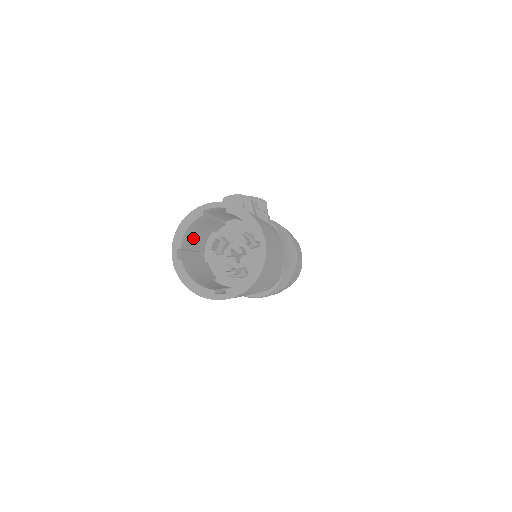
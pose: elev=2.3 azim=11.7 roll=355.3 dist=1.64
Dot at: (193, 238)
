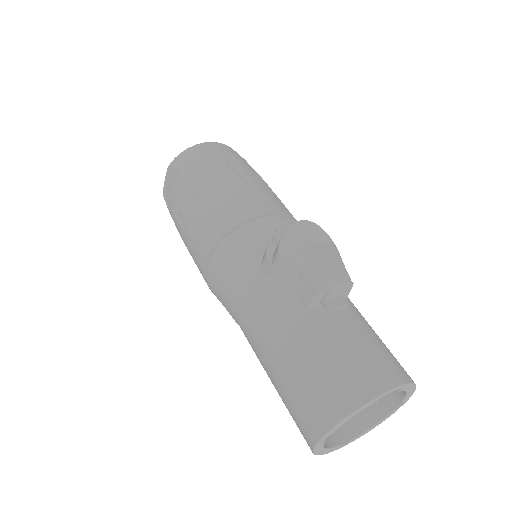
Dot at: occluded
